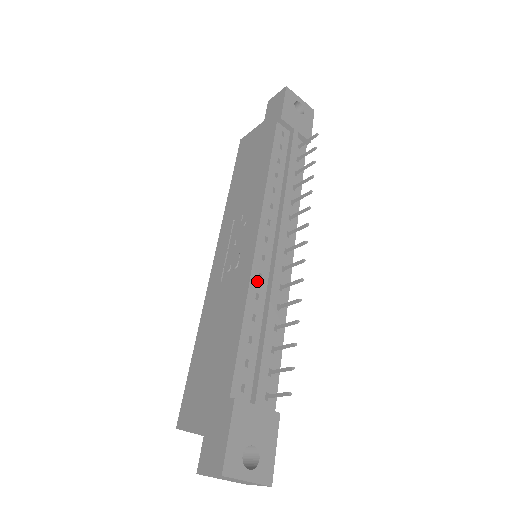
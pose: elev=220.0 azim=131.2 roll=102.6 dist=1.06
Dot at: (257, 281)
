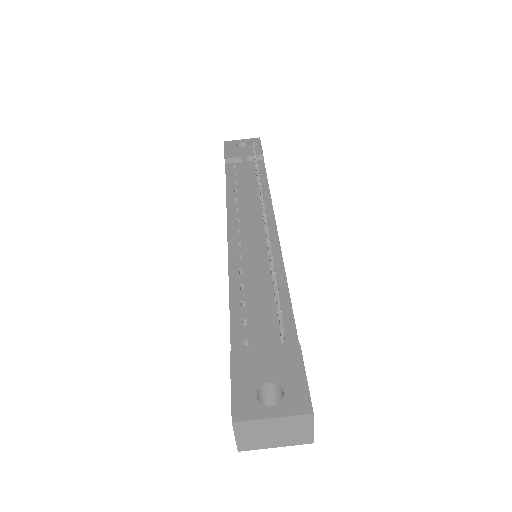
Dot at: (237, 261)
